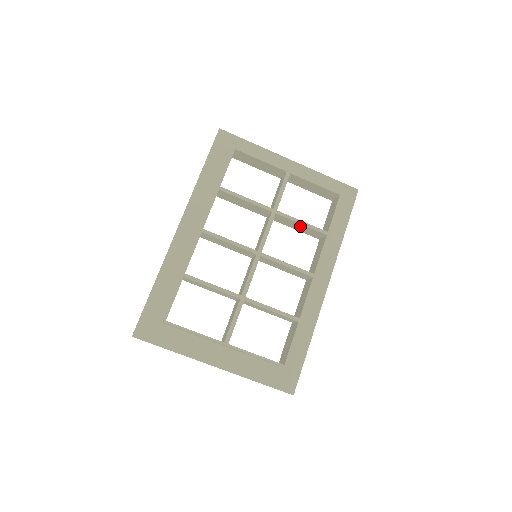
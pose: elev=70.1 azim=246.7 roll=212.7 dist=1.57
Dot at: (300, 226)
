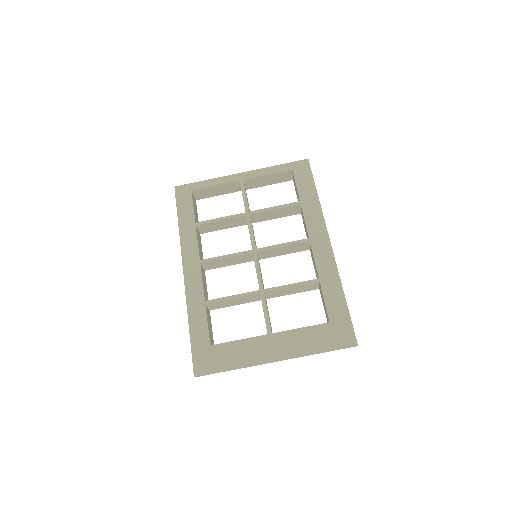
Dot at: (276, 212)
